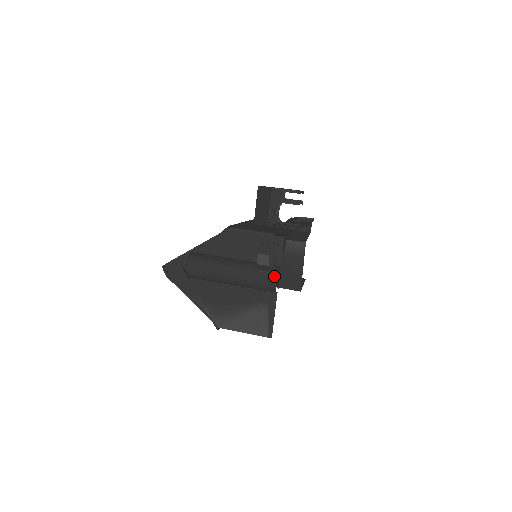
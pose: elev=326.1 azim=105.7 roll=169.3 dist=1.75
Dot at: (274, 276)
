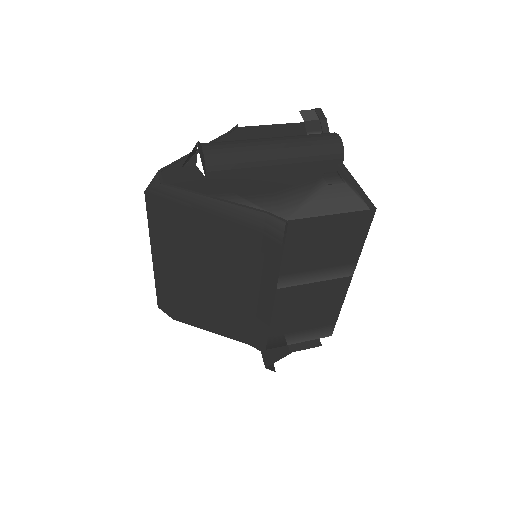
Dot at: (331, 133)
